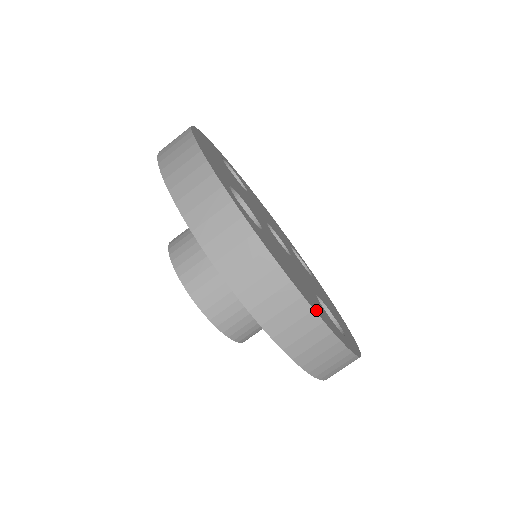
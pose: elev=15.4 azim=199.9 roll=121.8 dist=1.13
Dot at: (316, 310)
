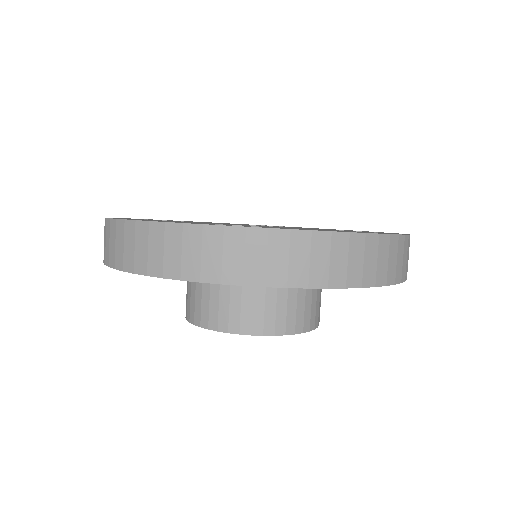
Dot at: occluded
